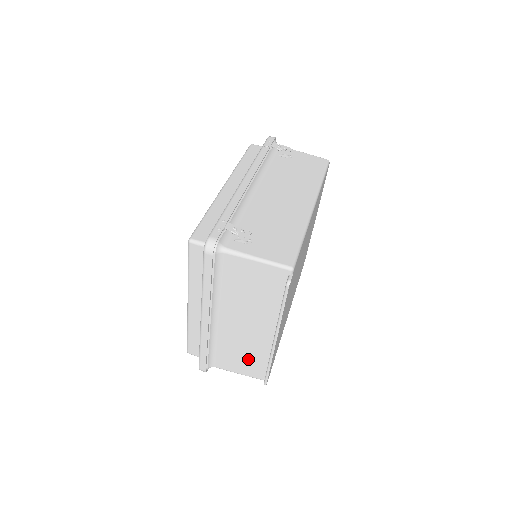
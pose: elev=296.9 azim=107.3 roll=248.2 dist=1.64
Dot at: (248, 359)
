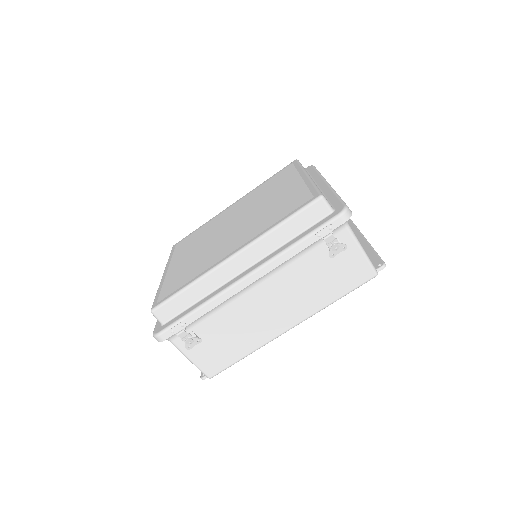
Dot at: occluded
